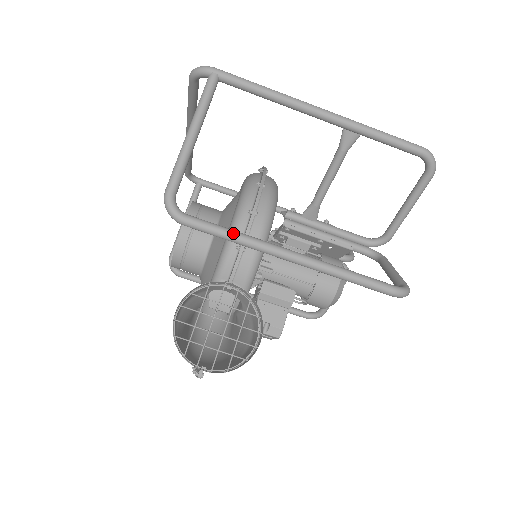
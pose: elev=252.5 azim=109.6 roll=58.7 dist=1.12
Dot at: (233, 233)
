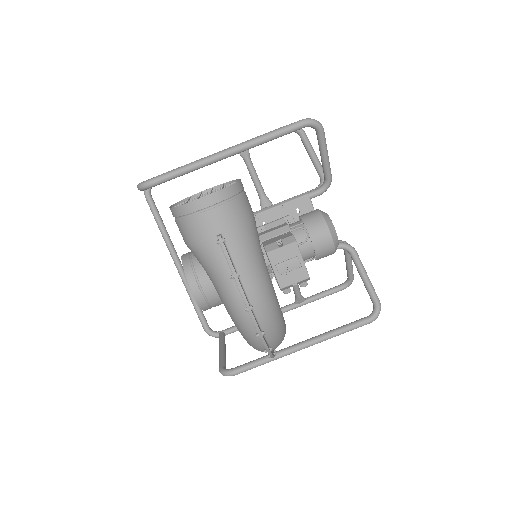
Dot at: (185, 165)
